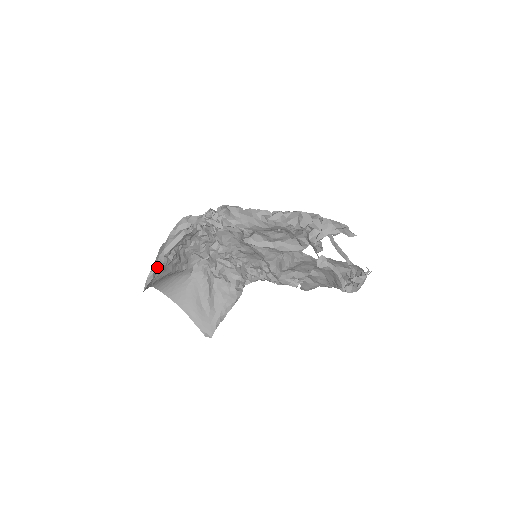
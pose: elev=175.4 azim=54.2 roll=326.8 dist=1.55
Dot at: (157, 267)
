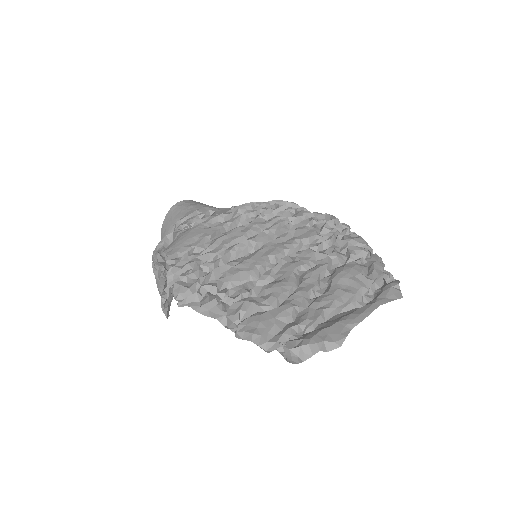
Dot at: (163, 301)
